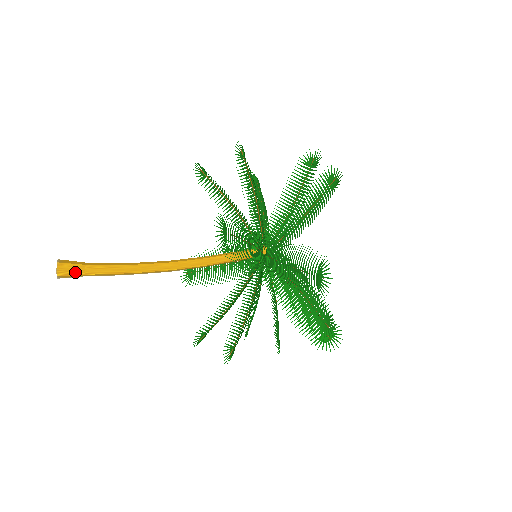
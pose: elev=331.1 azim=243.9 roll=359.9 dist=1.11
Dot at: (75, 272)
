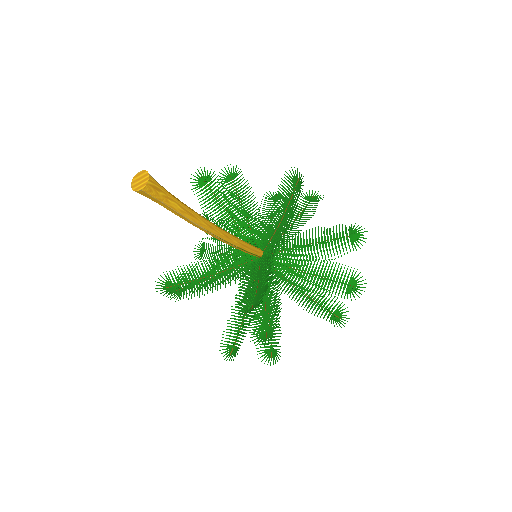
Dot at: (160, 189)
